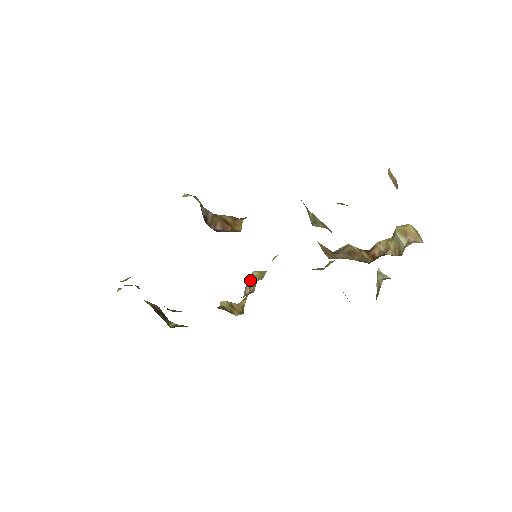
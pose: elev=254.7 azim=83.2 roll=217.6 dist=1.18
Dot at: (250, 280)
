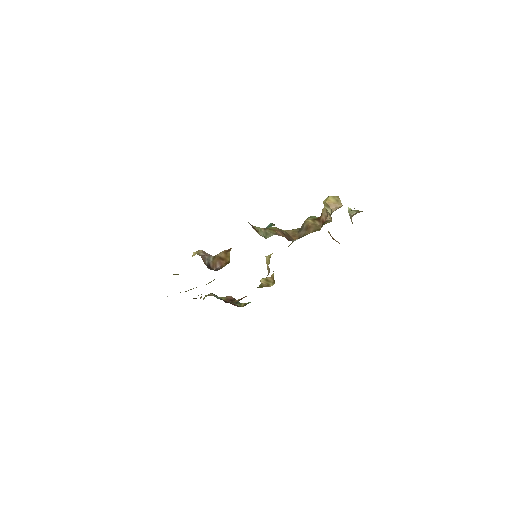
Dot at: occluded
